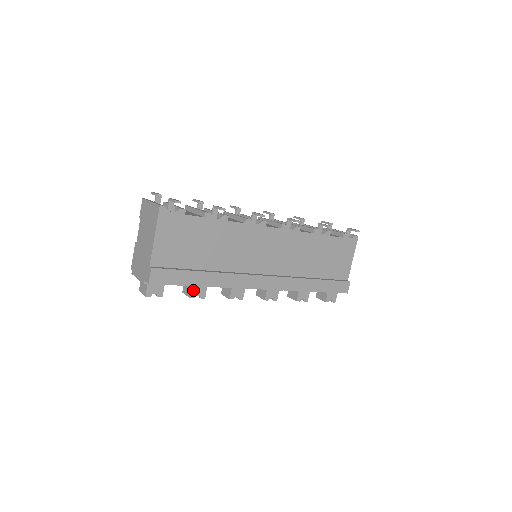
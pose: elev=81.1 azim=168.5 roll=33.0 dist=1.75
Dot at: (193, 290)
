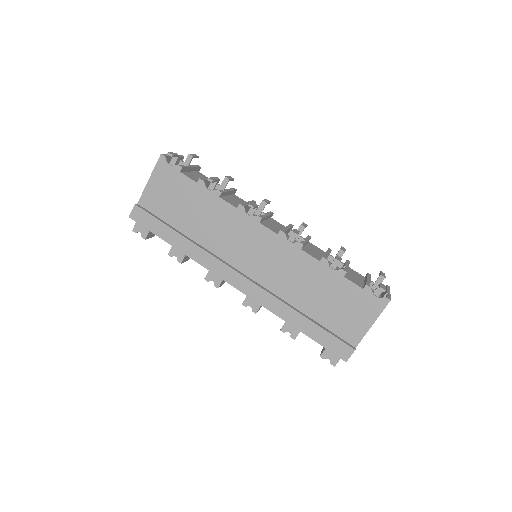
Dot at: (173, 249)
